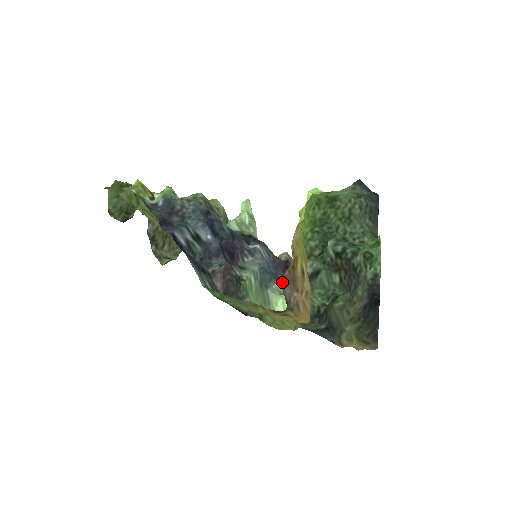
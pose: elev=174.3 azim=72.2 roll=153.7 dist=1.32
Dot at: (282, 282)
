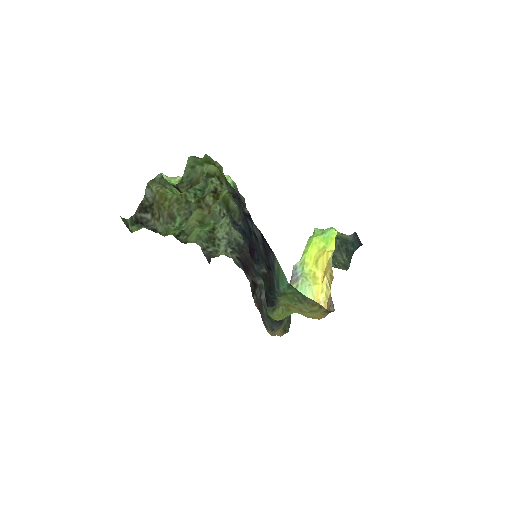
Dot at: occluded
